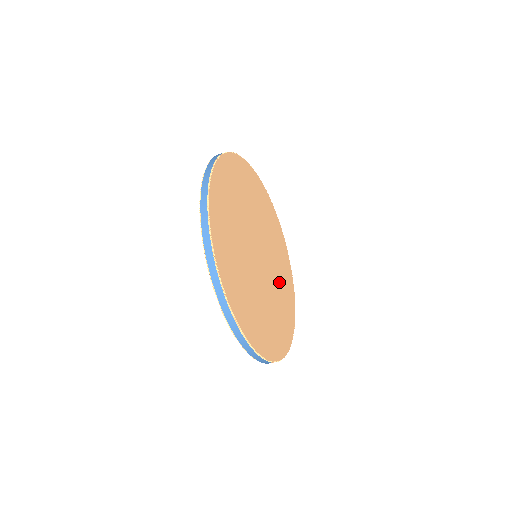
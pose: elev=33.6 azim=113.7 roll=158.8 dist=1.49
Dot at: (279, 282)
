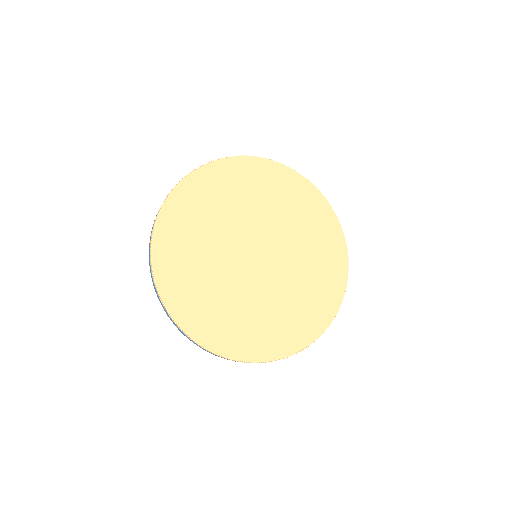
Dot at: (289, 298)
